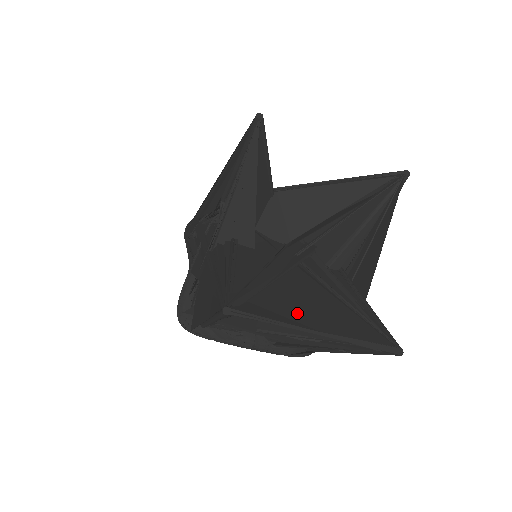
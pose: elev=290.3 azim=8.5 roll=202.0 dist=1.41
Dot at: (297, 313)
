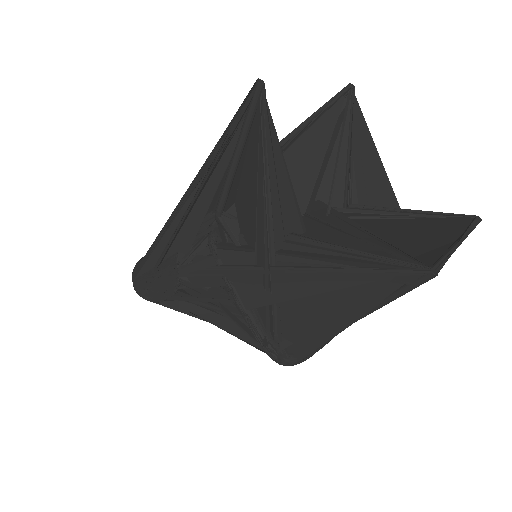
Dot at: (428, 241)
